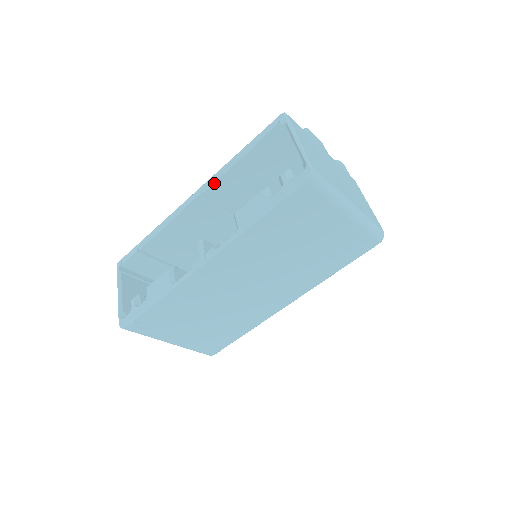
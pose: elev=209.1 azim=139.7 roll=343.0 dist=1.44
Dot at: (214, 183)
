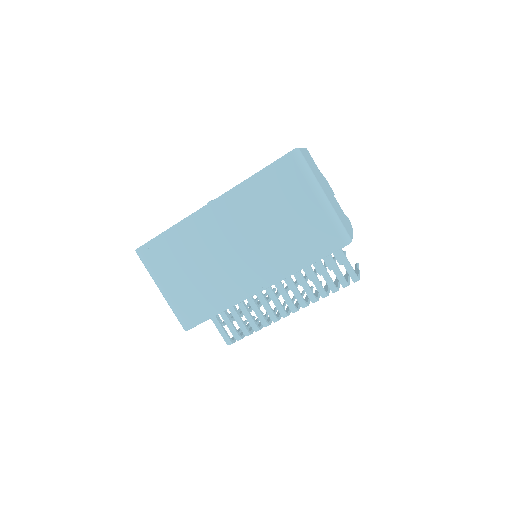
Dot at: occluded
